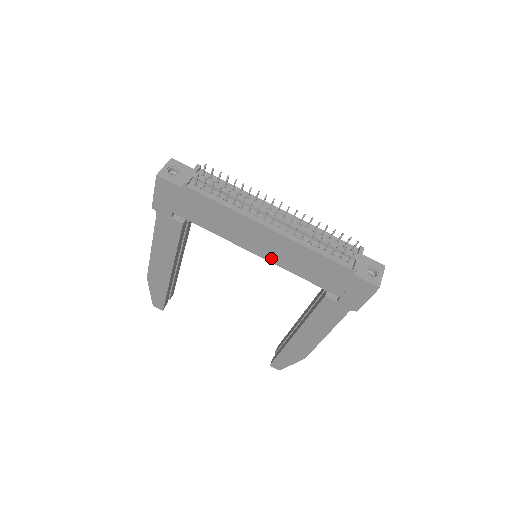
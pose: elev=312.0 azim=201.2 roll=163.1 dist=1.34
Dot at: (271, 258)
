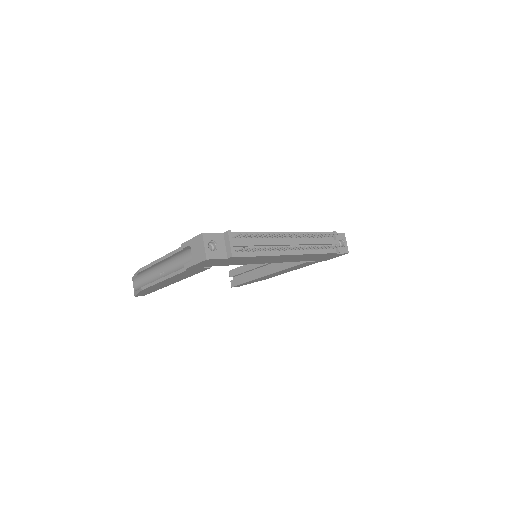
Dot at: occluded
